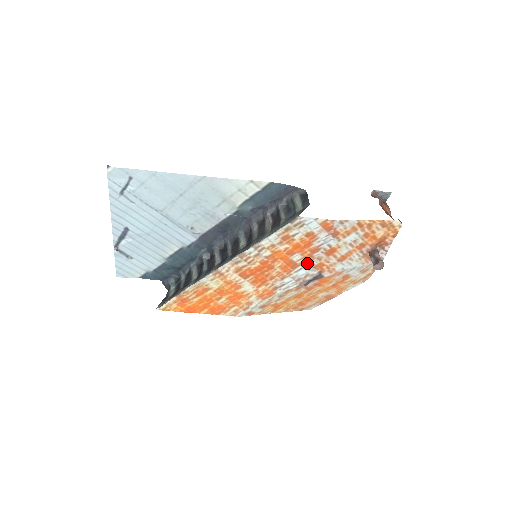
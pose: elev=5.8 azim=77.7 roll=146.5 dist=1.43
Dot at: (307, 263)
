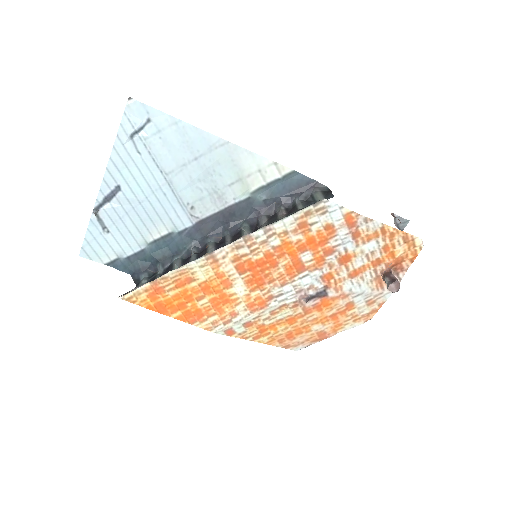
Dot at: (316, 268)
